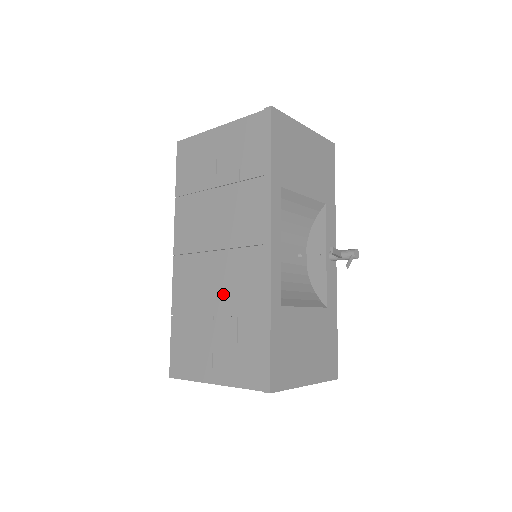
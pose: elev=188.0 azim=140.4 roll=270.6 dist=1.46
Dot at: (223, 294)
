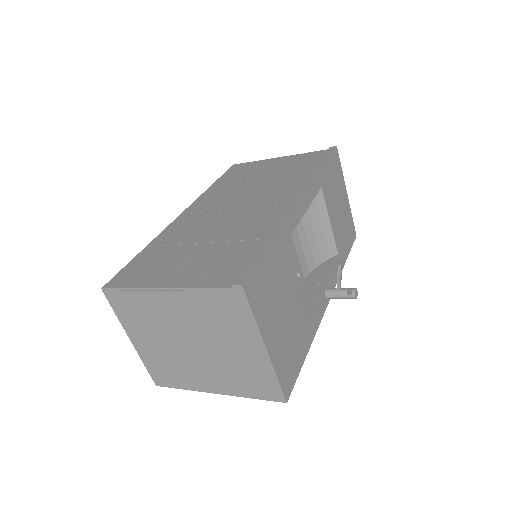
Dot at: (224, 229)
